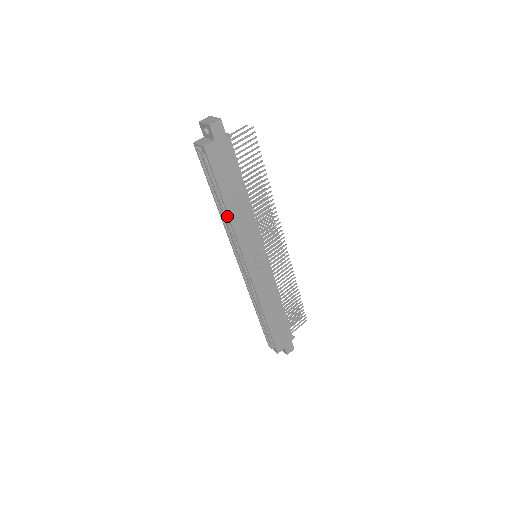
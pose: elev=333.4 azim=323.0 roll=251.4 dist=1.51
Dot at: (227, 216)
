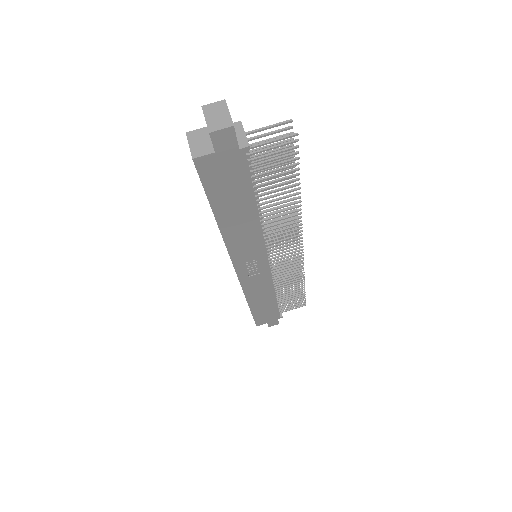
Dot at: occluded
